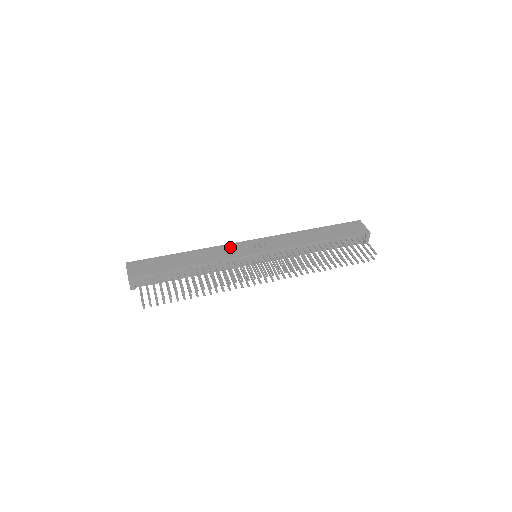
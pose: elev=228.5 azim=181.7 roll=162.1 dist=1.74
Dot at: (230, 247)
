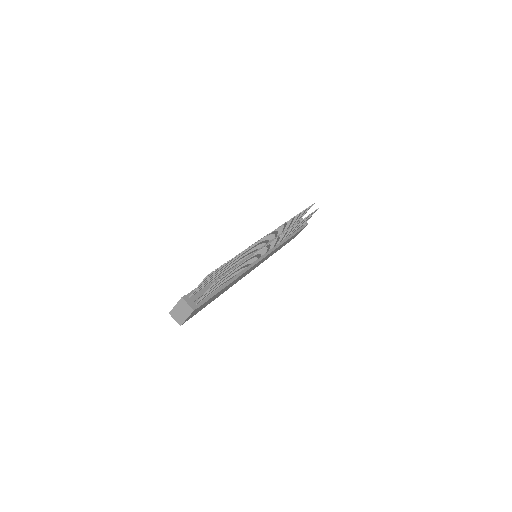
Dot at: occluded
